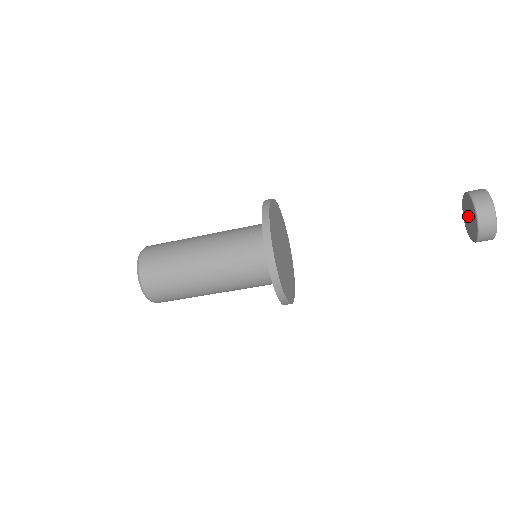
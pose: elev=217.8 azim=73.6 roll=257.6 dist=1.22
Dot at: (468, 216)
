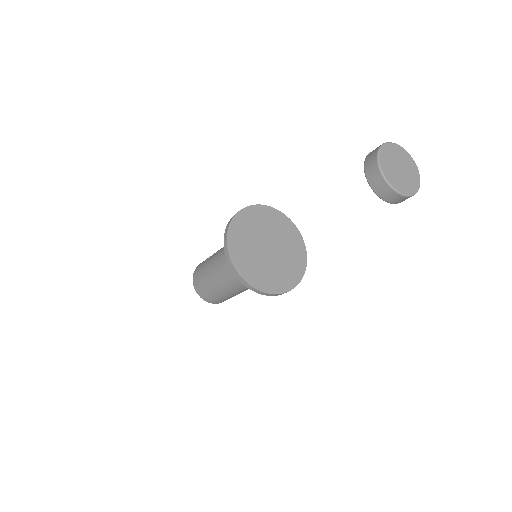
Dot at: occluded
